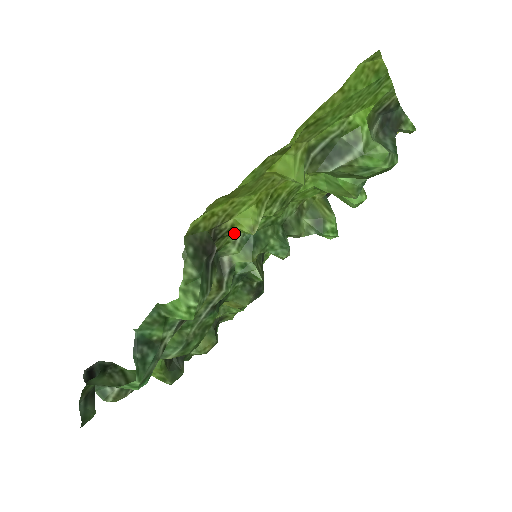
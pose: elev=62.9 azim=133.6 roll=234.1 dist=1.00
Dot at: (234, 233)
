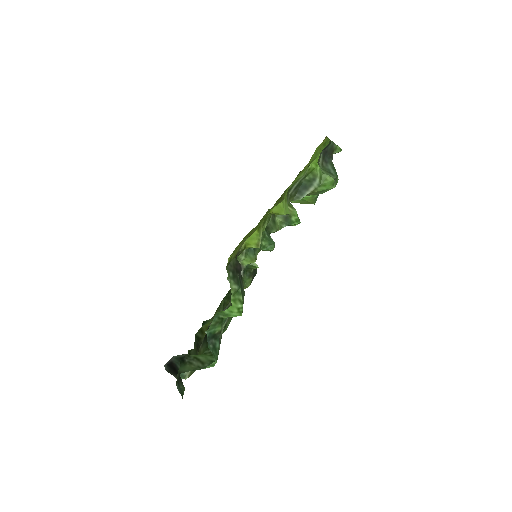
Dot at: occluded
